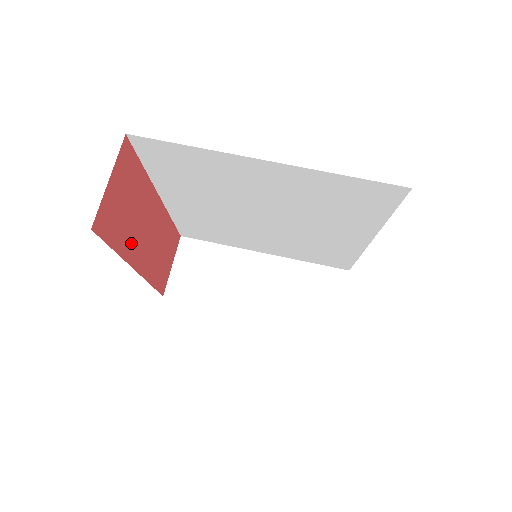
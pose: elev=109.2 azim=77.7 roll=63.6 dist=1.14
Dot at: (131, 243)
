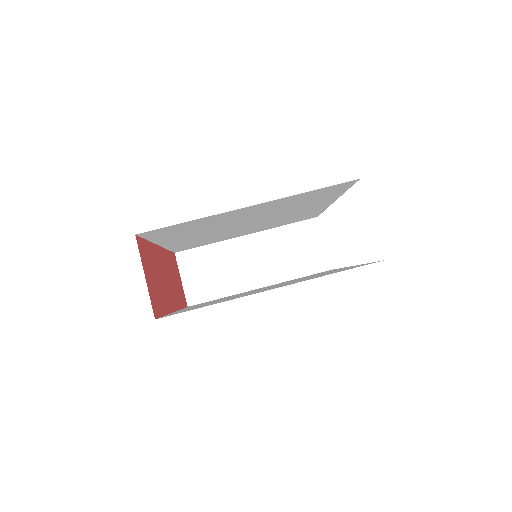
Dot at: (166, 298)
